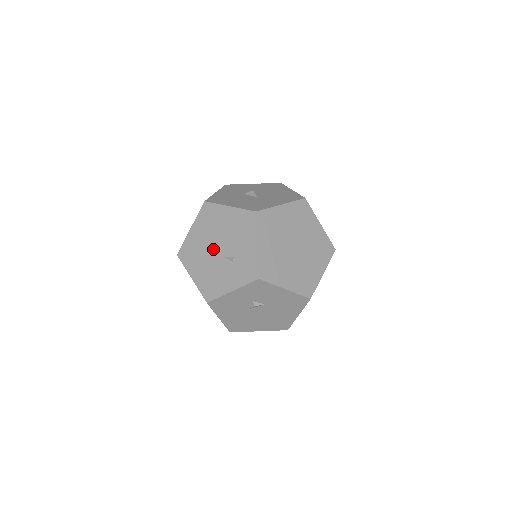
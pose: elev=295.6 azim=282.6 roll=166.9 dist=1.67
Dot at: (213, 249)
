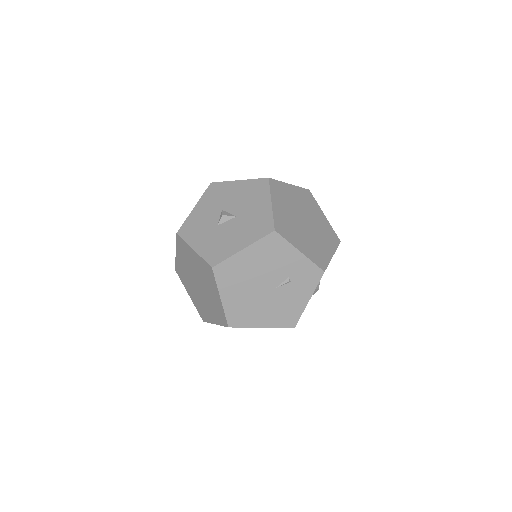
Dot at: (261, 291)
